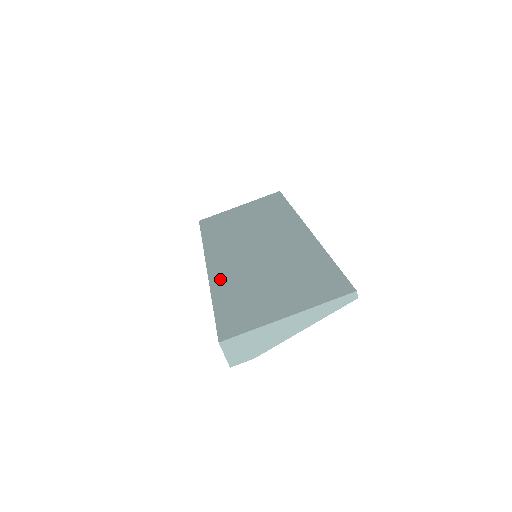
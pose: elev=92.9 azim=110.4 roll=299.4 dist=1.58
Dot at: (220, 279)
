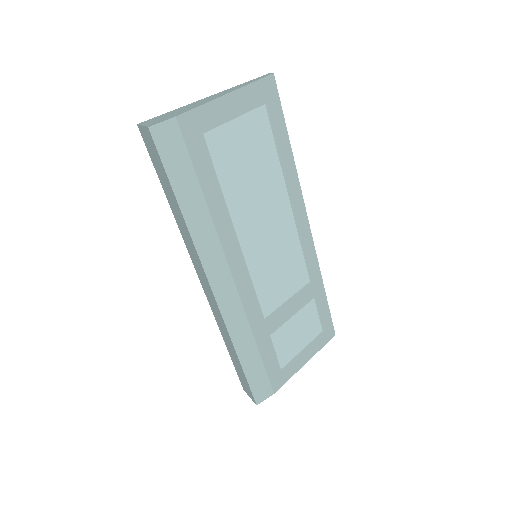
Dot at: occluded
